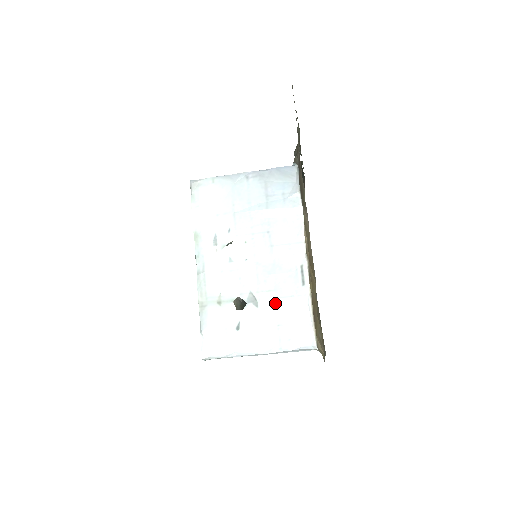
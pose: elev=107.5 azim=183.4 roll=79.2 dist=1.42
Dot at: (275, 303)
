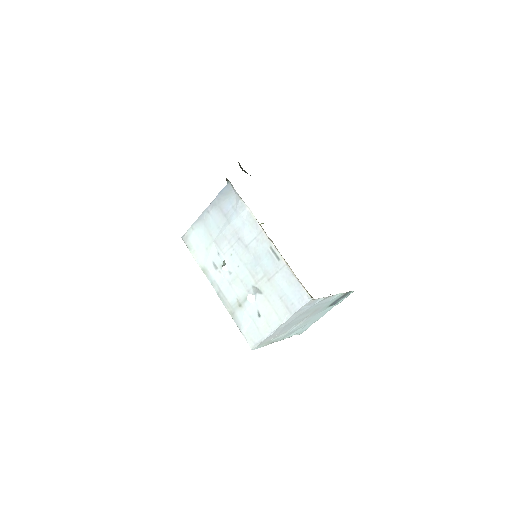
Dot at: (270, 284)
